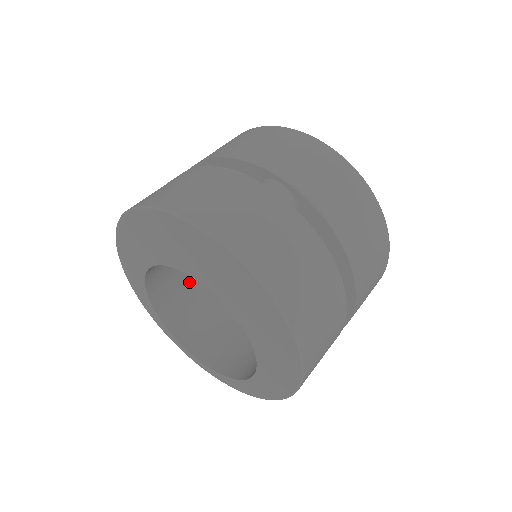
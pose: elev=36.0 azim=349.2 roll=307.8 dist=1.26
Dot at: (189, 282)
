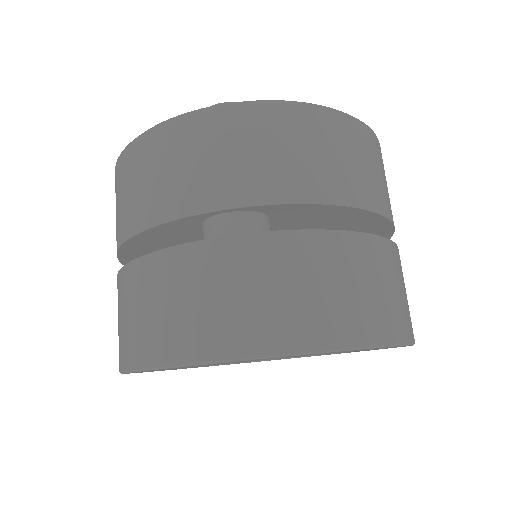
Dot at: occluded
